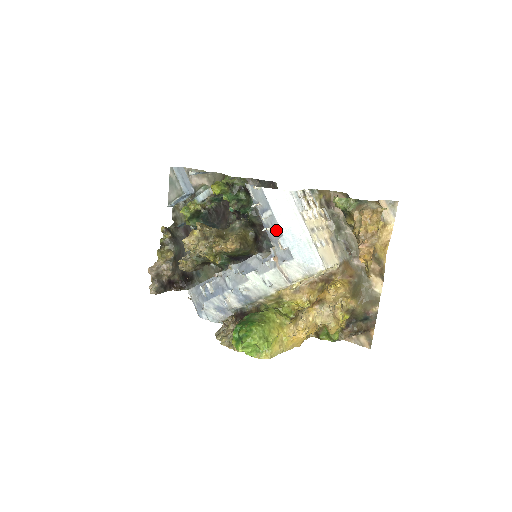
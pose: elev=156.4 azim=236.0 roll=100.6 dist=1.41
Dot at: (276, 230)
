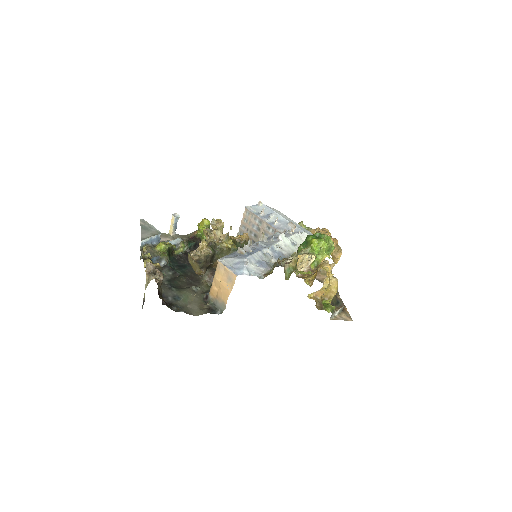
Dot at: (282, 222)
